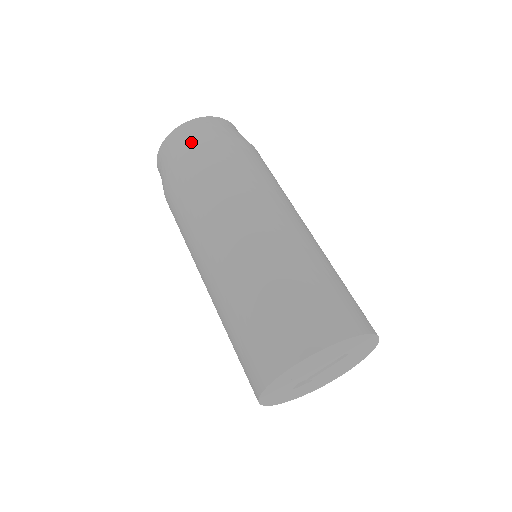
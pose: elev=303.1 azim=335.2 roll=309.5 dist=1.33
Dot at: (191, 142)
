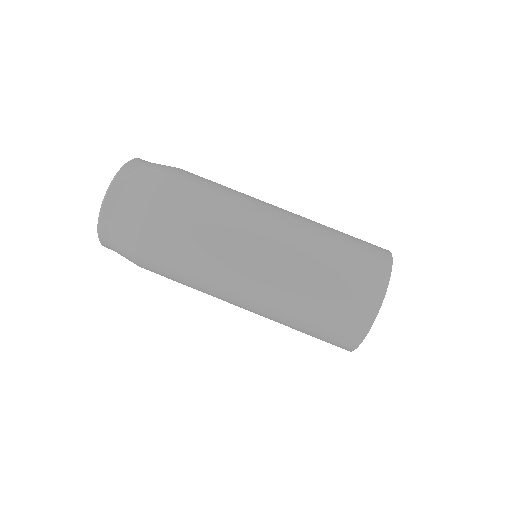
Dot at: (151, 181)
